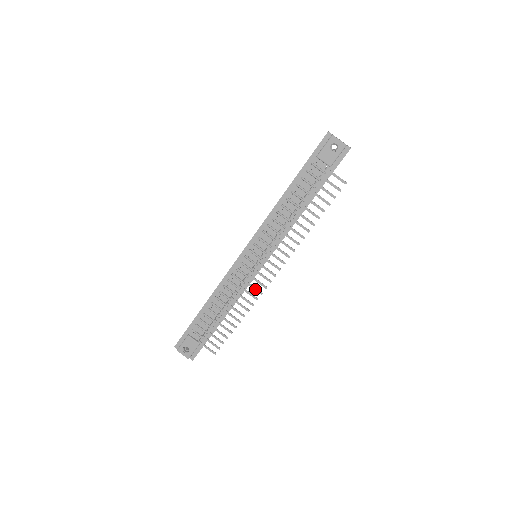
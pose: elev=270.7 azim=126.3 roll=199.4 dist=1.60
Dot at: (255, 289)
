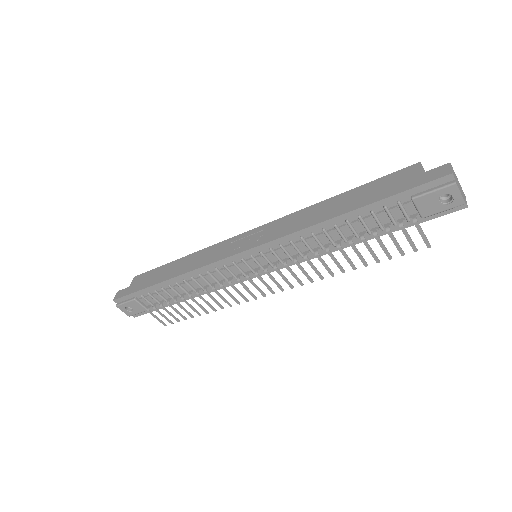
Dot at: (241, 295)
